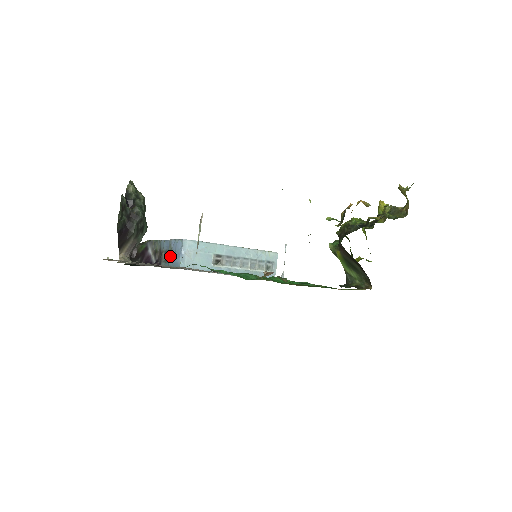
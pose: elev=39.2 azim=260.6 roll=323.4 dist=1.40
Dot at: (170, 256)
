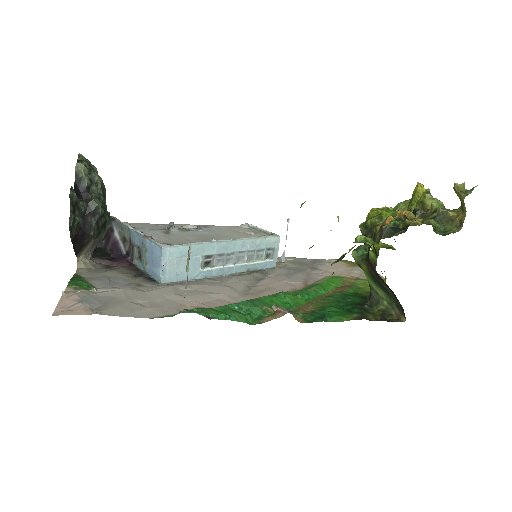
Dot at: (145, 259)
